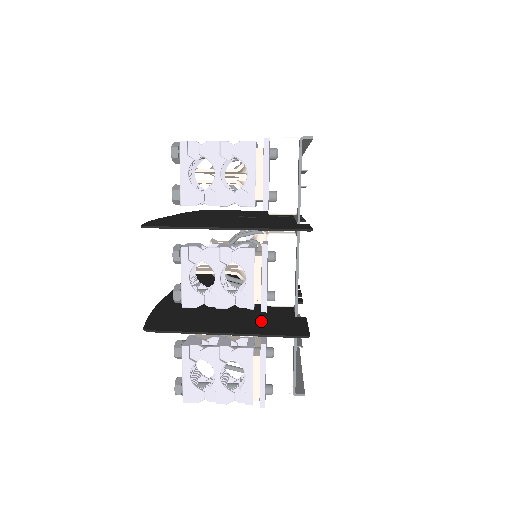
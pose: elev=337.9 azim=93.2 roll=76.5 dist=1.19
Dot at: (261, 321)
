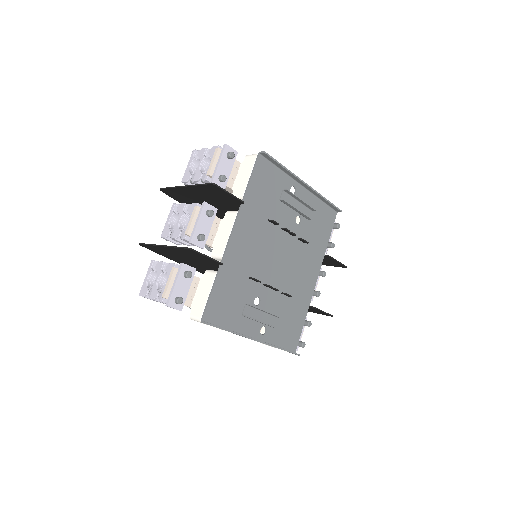
Dot at: occluded
